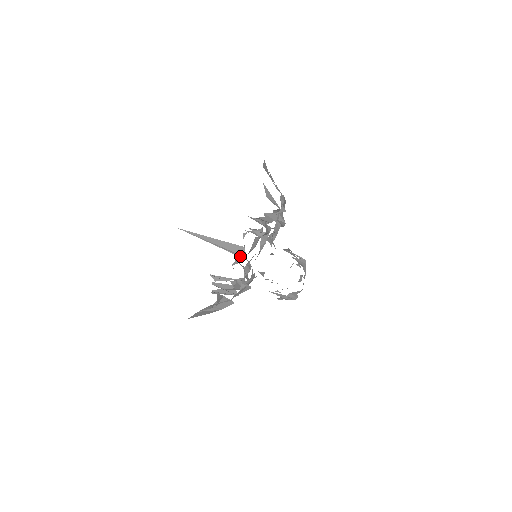
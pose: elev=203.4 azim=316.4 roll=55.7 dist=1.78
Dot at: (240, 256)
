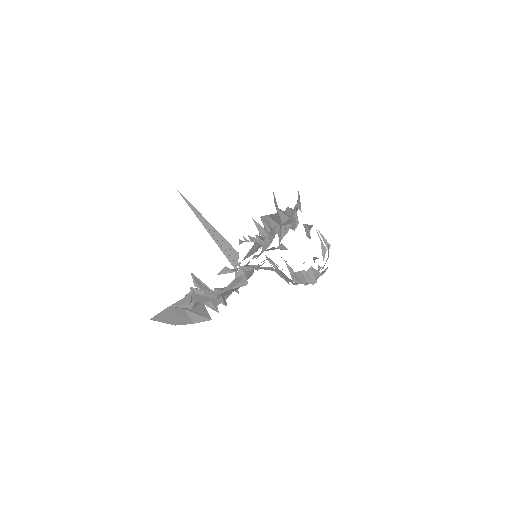
Dot at: (231, 263)
